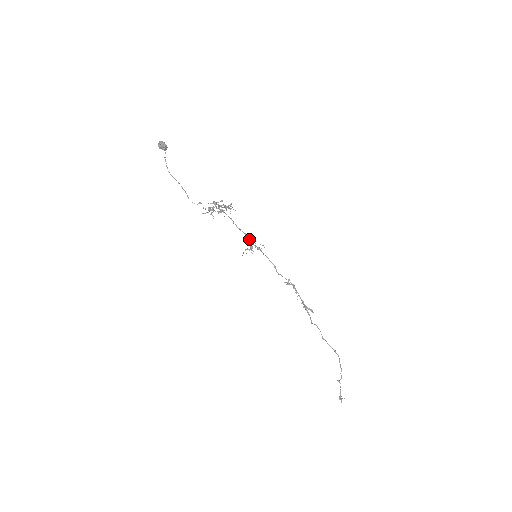
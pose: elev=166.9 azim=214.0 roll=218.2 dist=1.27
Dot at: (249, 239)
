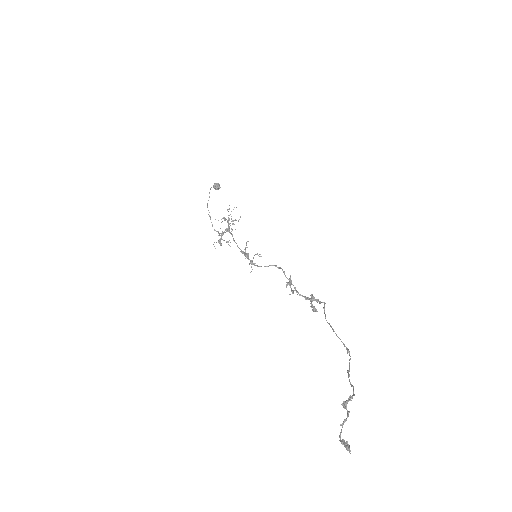
Dot at: (244, 254)
